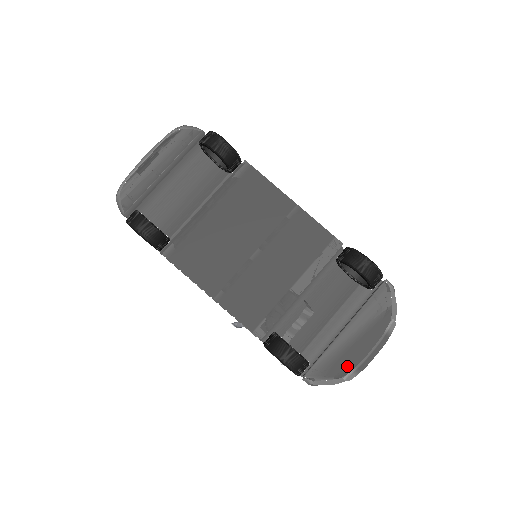
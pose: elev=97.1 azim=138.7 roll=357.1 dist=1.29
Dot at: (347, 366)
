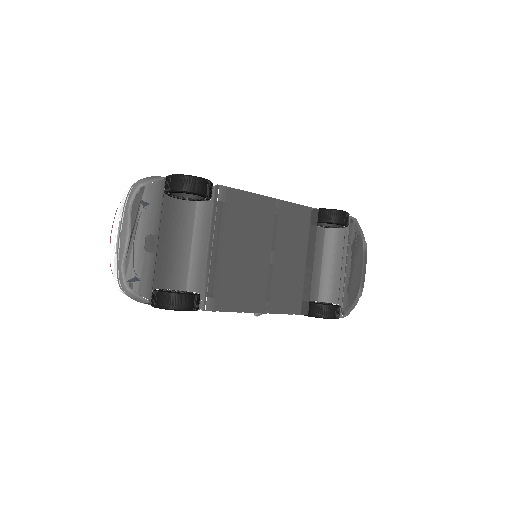
Dot at: (356, 289)
